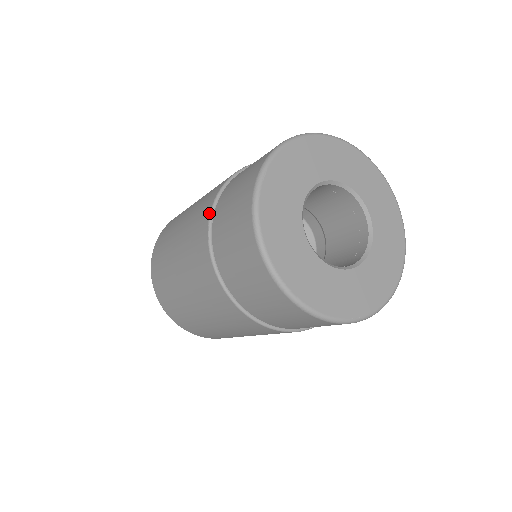
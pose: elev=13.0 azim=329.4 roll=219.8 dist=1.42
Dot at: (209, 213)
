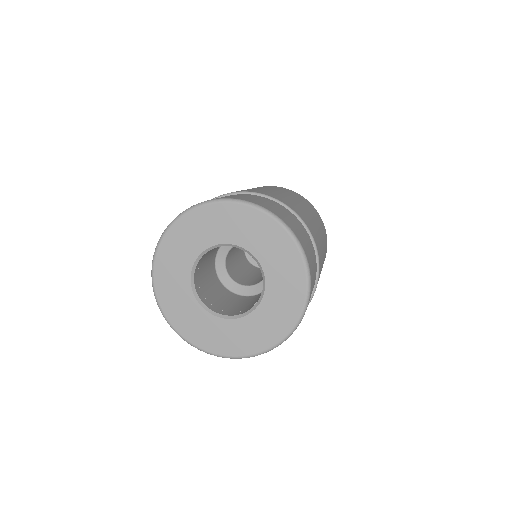
Dot at: occluded
